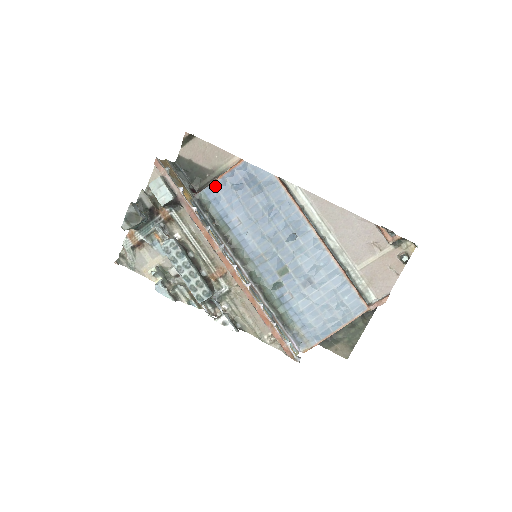
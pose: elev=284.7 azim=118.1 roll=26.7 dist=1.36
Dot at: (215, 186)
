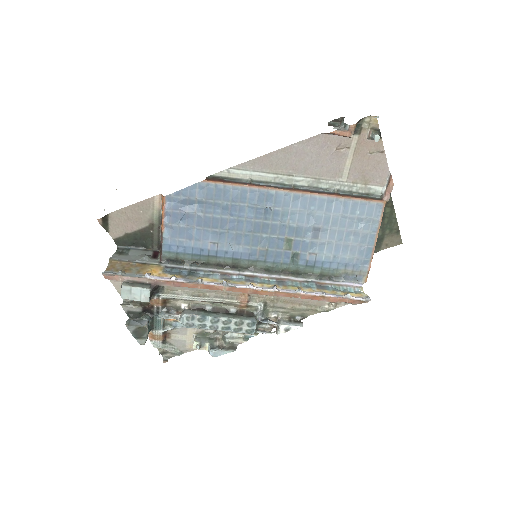
Dot at: (167, 238)
